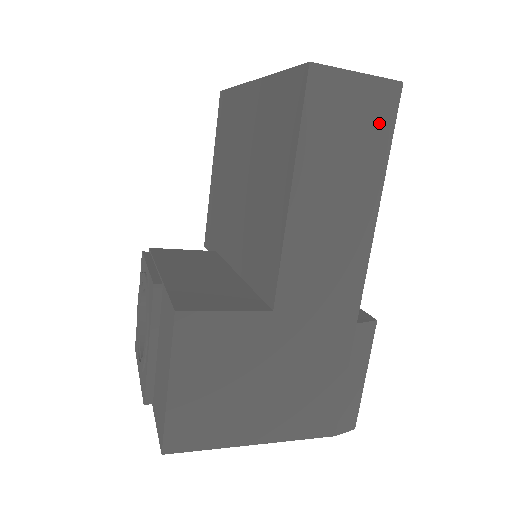
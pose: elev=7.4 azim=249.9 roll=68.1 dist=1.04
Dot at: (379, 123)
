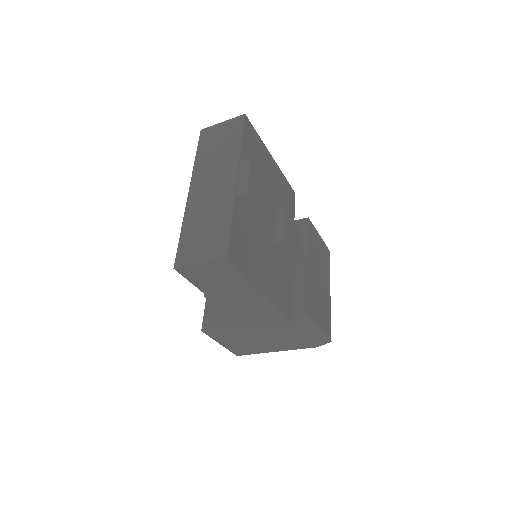
Dot at: (230, 272)
